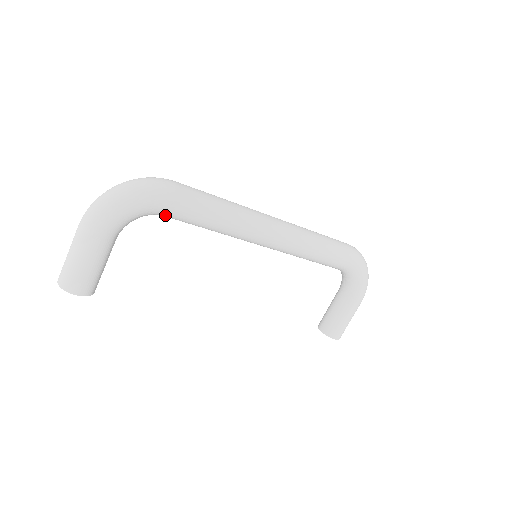
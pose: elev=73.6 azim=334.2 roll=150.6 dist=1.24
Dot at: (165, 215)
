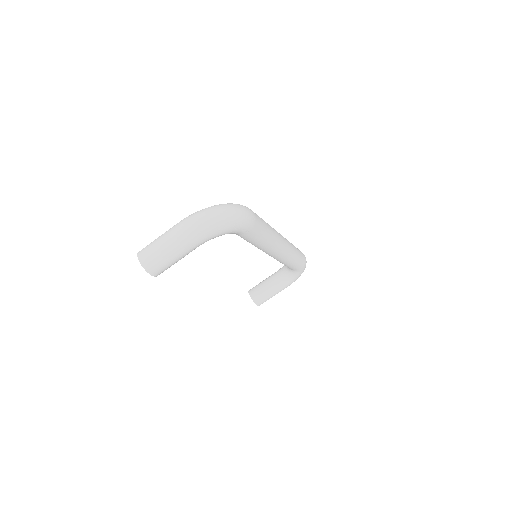
Dot at: (236, 234)
